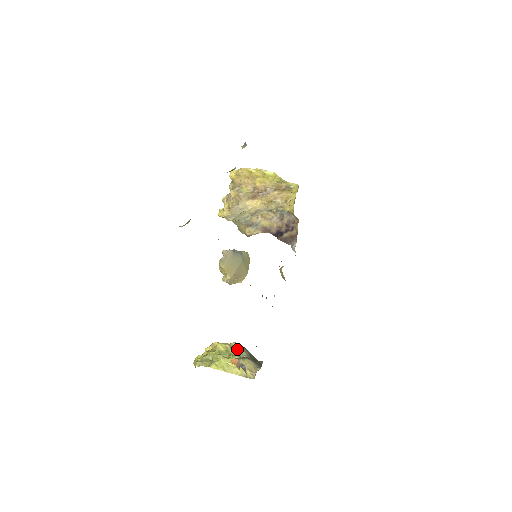
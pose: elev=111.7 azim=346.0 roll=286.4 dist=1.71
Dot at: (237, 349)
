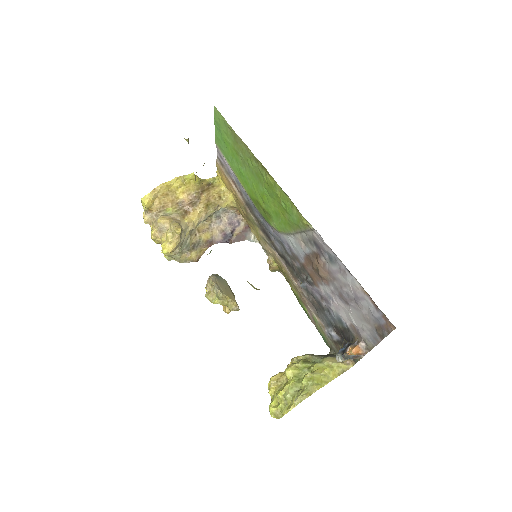
Dot at: (306, 360)
